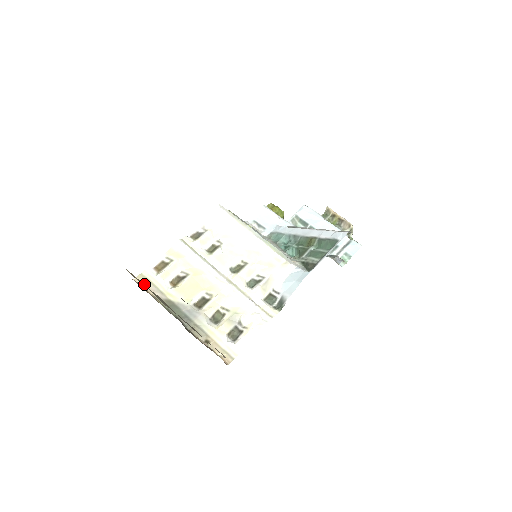
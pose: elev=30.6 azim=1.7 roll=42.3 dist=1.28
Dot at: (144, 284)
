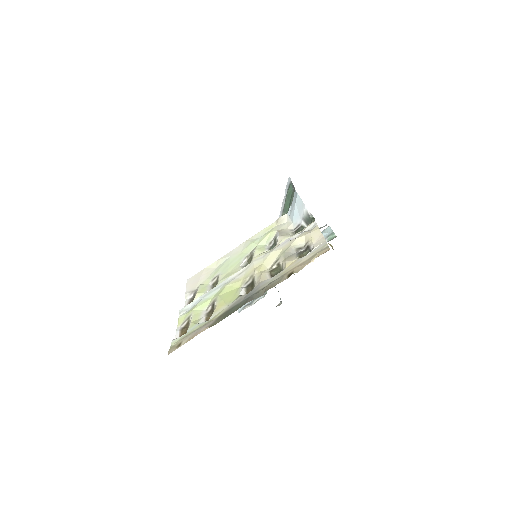
Dot at: (182, 344)
